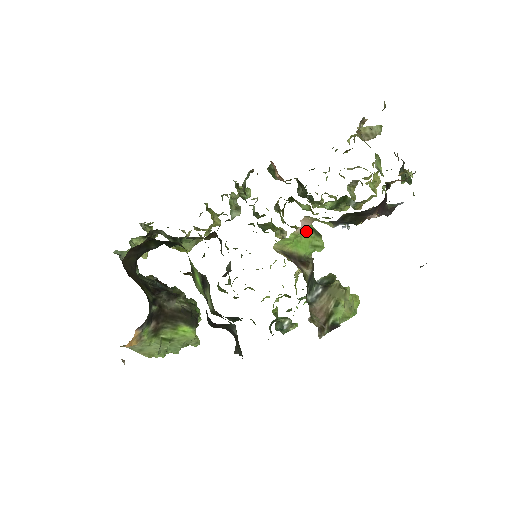
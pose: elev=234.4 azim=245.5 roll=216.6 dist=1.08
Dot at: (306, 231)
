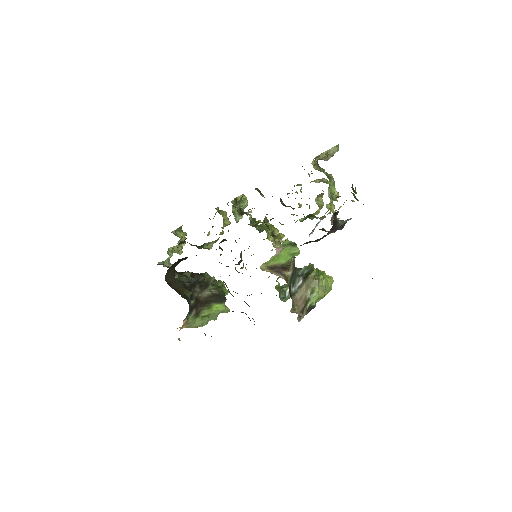
Dot at: occluded
